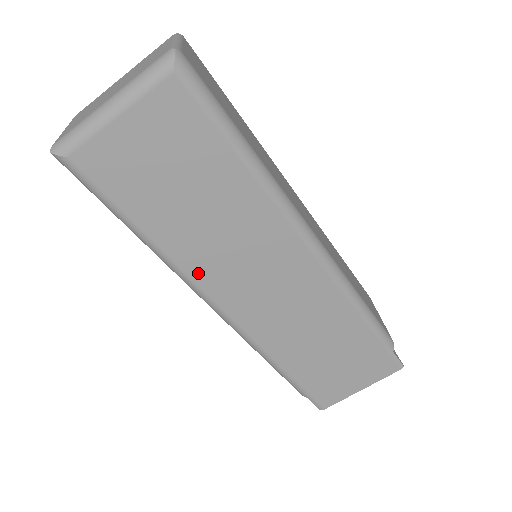
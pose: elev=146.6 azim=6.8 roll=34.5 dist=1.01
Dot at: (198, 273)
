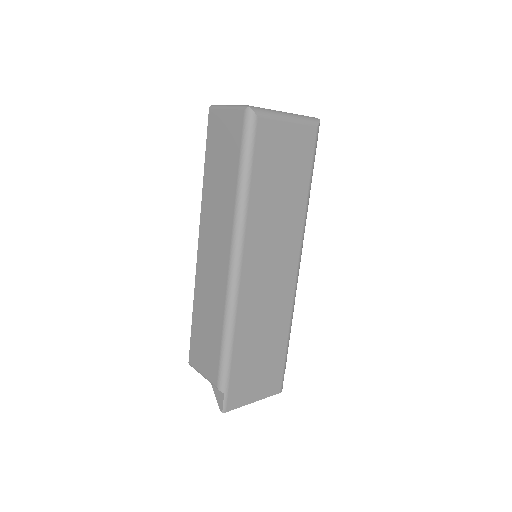
Dot at: (250, 236)
